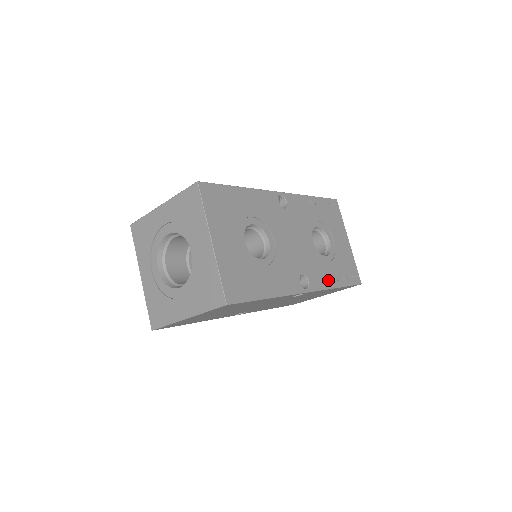
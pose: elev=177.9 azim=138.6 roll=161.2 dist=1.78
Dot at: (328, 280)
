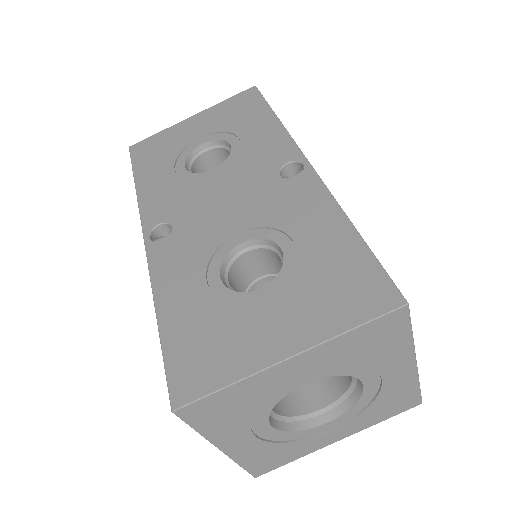
Dot at: occluded
